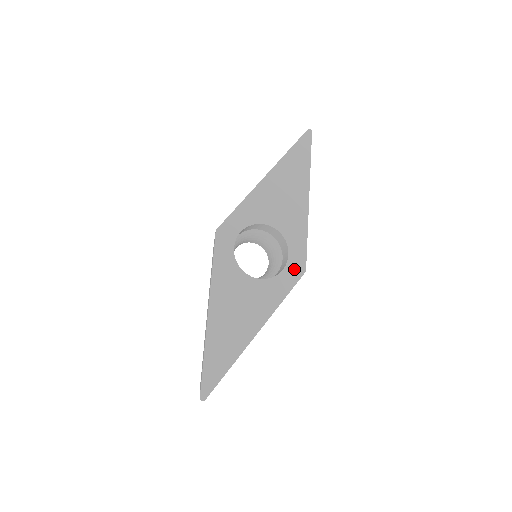
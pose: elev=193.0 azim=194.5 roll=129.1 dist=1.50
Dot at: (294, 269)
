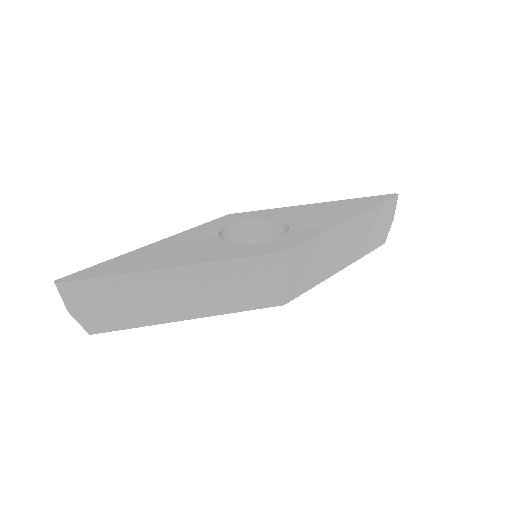
Dot at: (273, 247)
